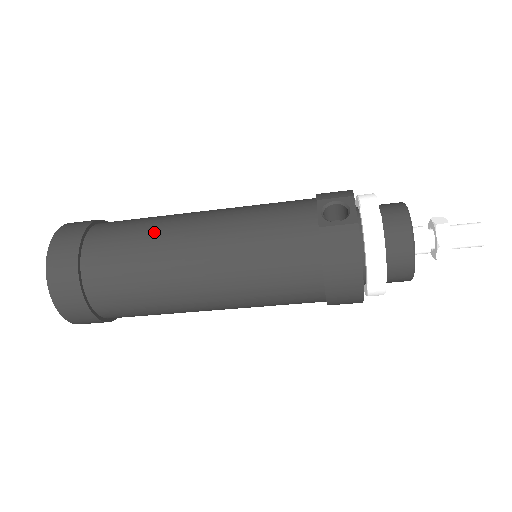
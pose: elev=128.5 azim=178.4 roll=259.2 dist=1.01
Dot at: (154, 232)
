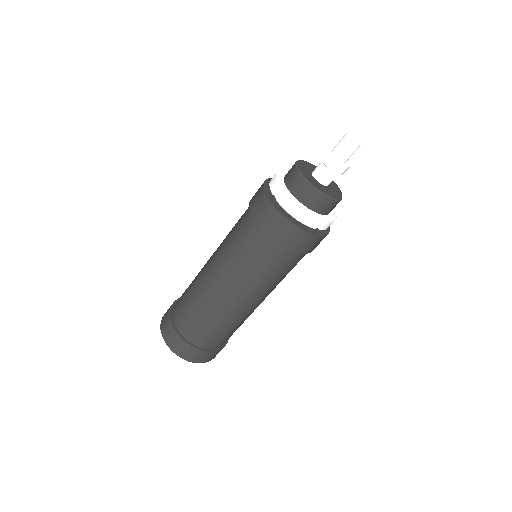
Dot at: occluded
